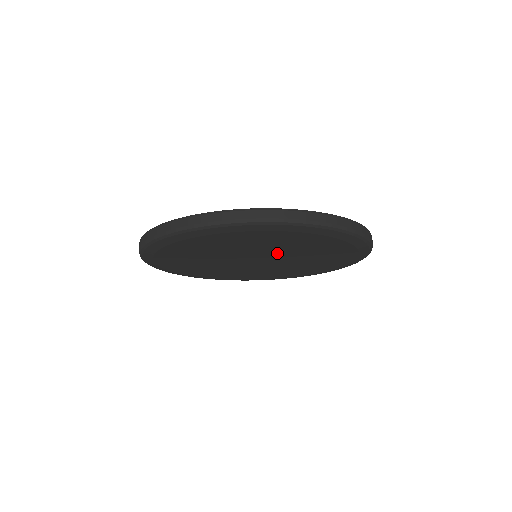
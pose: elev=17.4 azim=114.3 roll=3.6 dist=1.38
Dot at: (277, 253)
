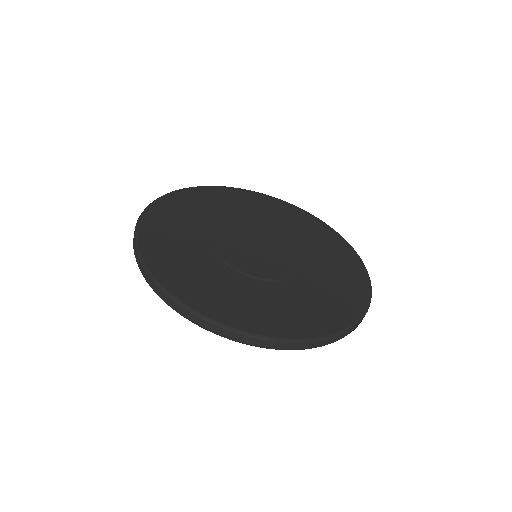
Dot at: occluded
